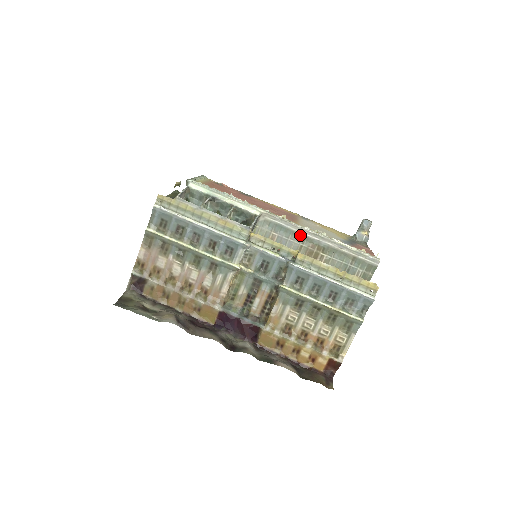
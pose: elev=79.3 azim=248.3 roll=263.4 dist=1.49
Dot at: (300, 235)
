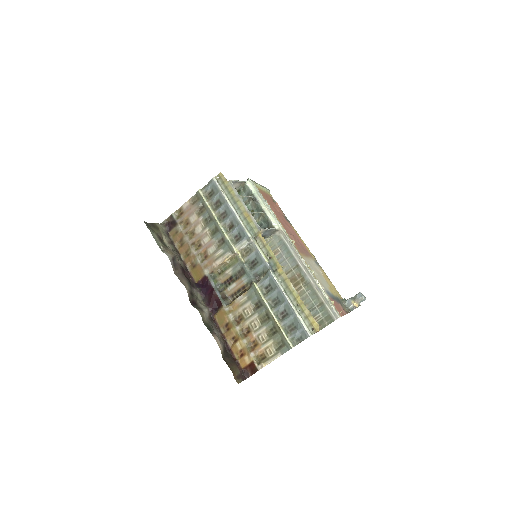
Dot at: (295, 261)
